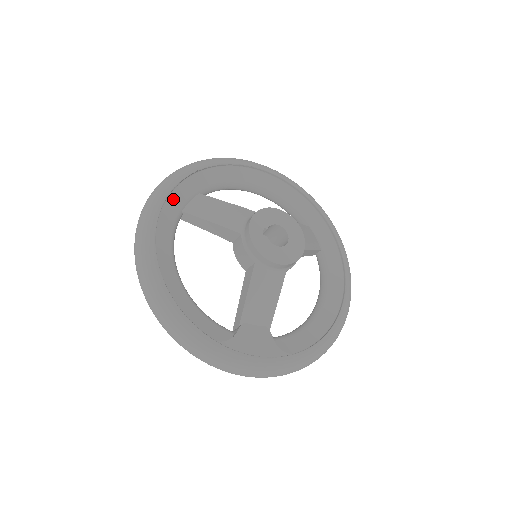
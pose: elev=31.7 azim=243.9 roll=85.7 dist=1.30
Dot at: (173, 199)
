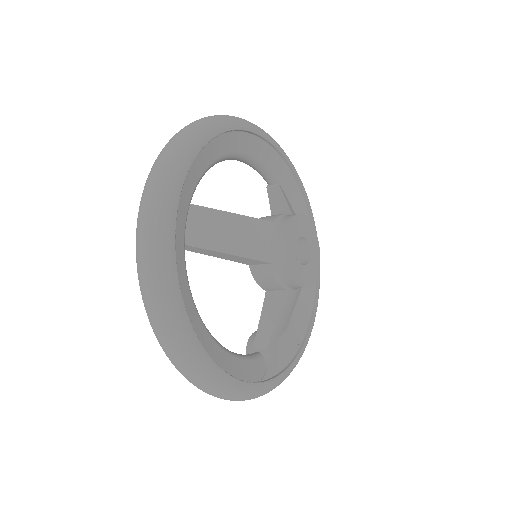
Dot at: (176, 237)
